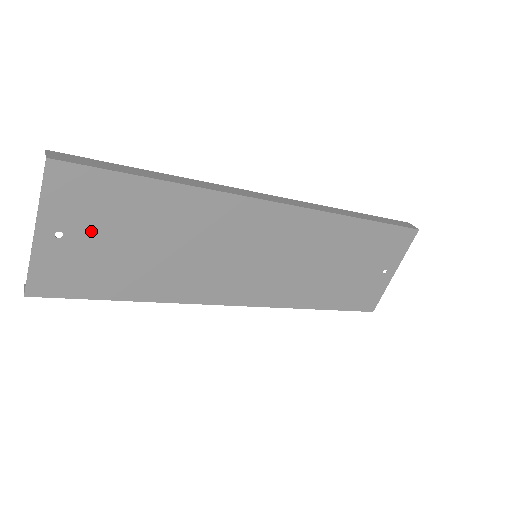
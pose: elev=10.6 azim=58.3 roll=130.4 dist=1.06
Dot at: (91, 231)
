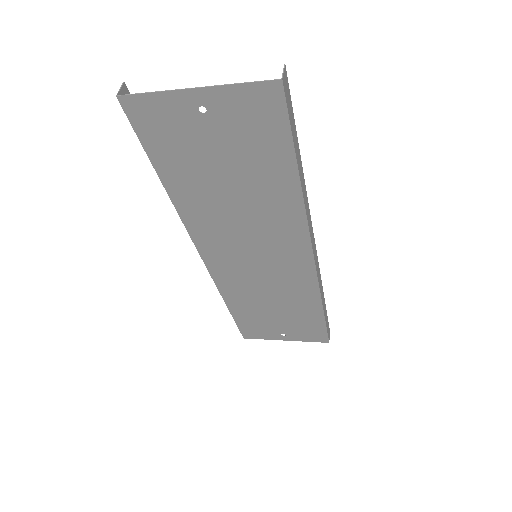
Dot at: (220, 134)
